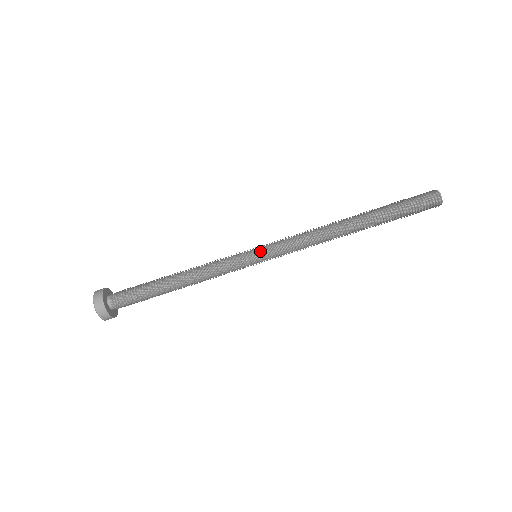
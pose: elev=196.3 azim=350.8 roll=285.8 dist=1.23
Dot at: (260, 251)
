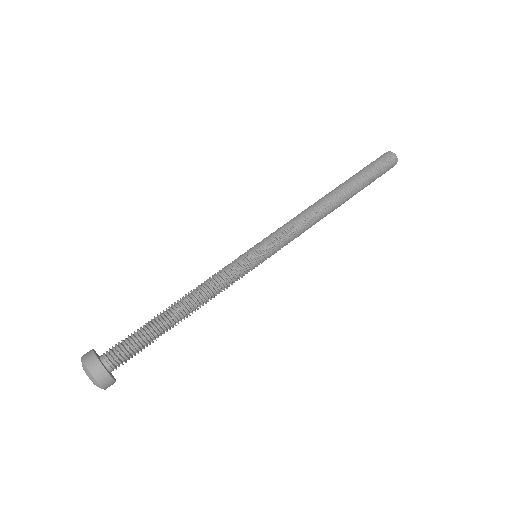
Dot at: (264, 251)
